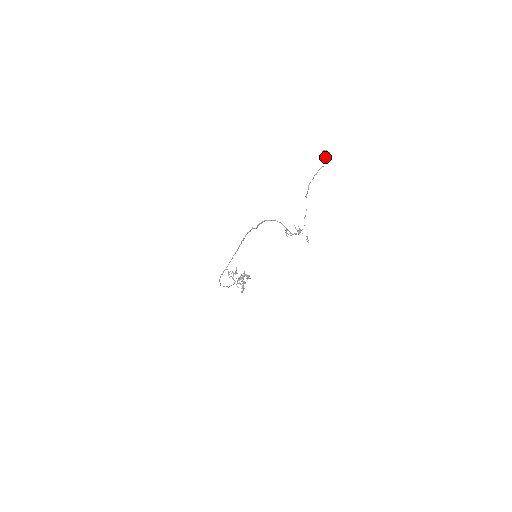
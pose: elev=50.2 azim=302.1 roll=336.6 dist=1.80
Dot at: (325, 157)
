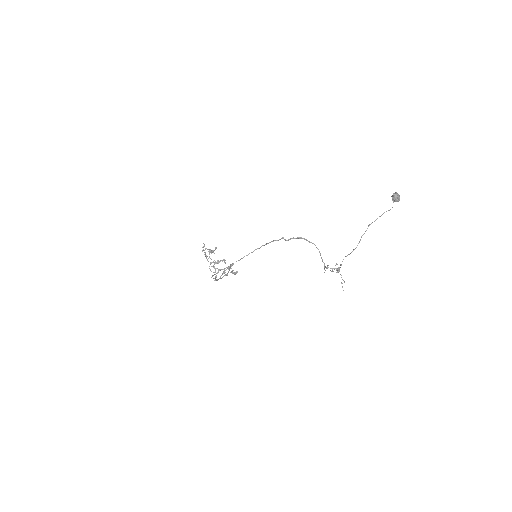
Dot at: (394, 200)
